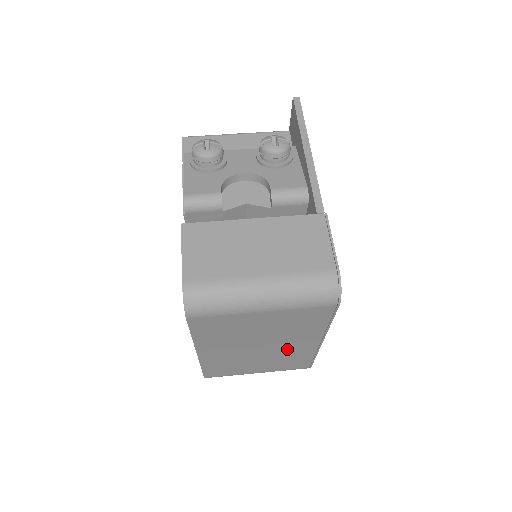
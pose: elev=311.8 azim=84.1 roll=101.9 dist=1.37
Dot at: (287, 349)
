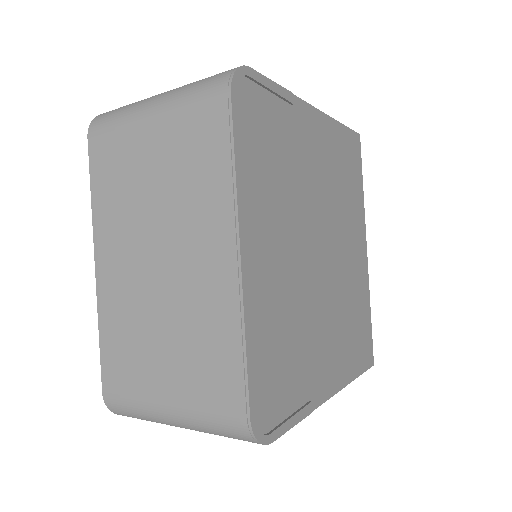
Dot at: (194, 281)
